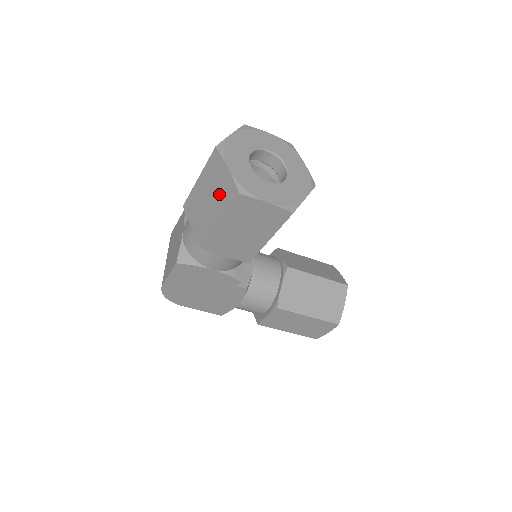
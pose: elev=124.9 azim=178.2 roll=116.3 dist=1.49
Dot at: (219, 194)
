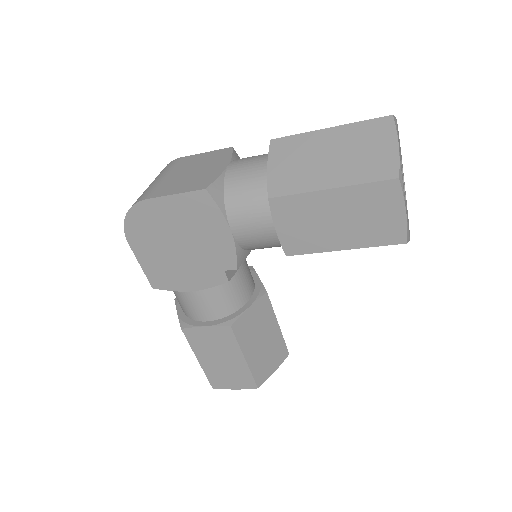
Dot at: (358, 160)
